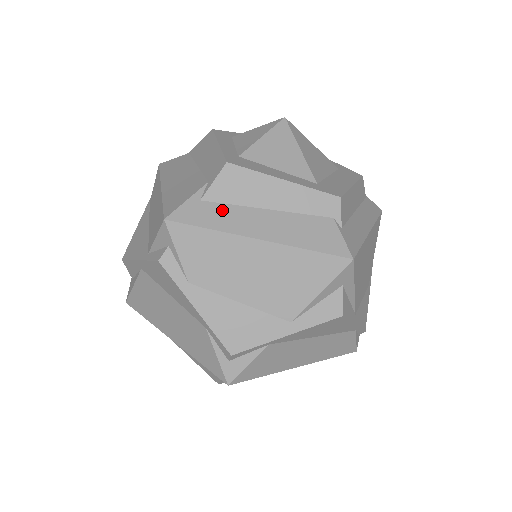
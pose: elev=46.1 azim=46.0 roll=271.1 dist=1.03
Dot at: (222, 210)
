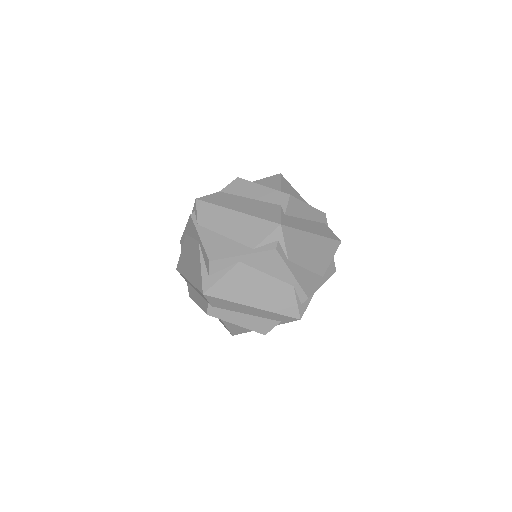
Dot at: (295, 220)
